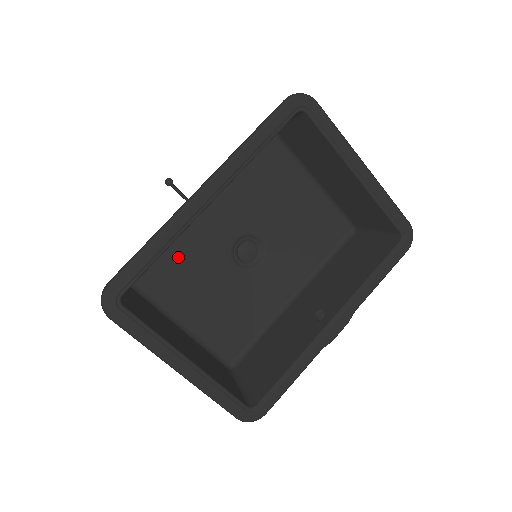
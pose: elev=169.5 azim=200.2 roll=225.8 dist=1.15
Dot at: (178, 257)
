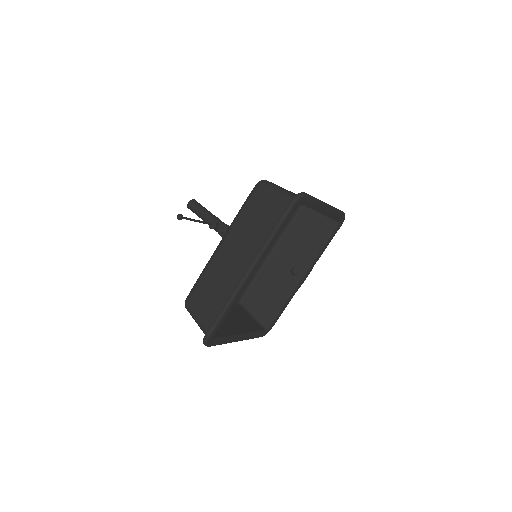
Dot at: occluded
